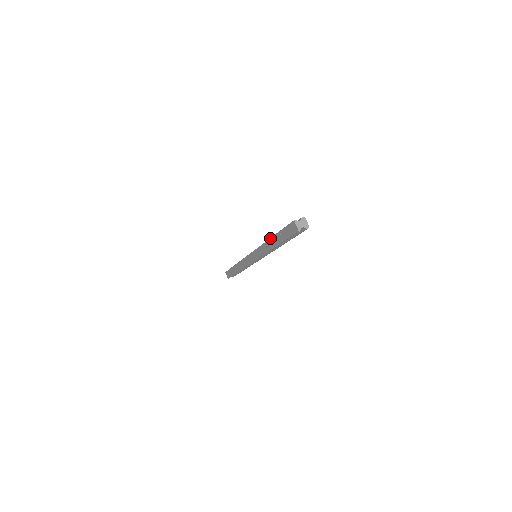
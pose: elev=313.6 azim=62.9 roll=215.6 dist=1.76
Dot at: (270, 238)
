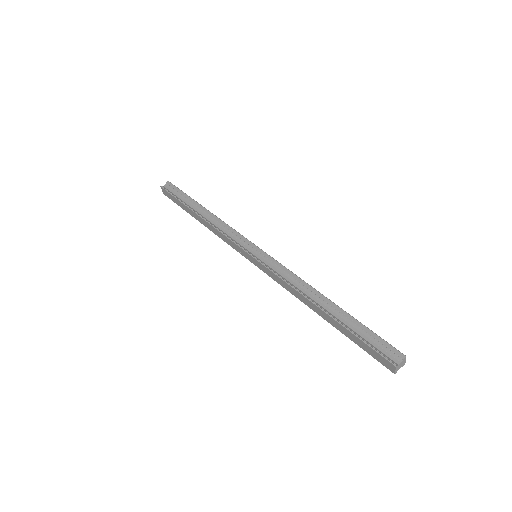
Dot at: (318, 307)
